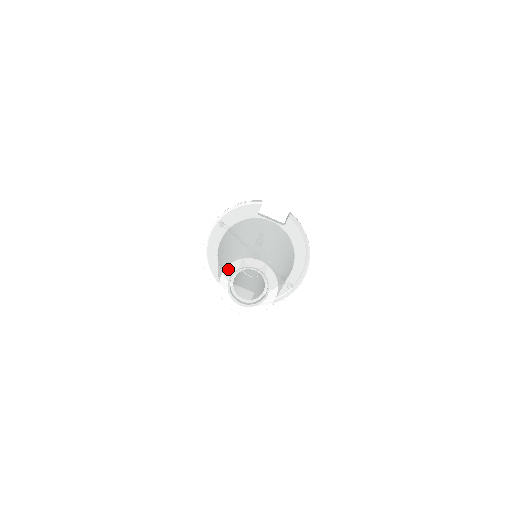
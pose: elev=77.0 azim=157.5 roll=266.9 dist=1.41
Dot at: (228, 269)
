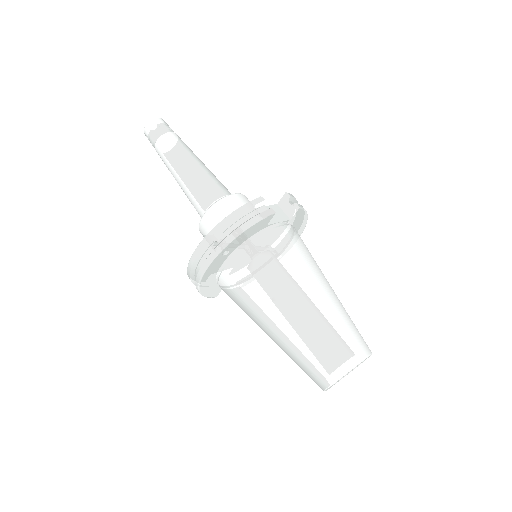
Dot at: occluded
